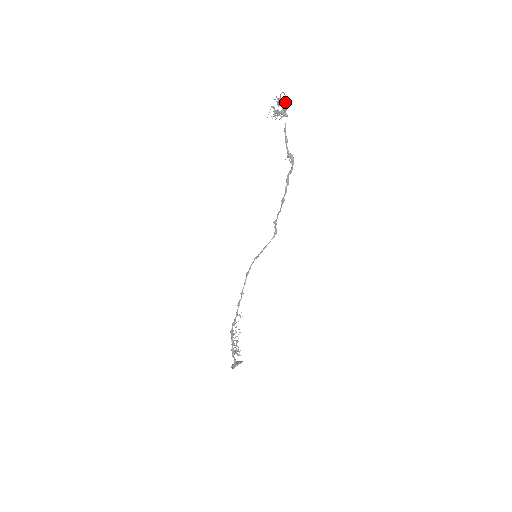
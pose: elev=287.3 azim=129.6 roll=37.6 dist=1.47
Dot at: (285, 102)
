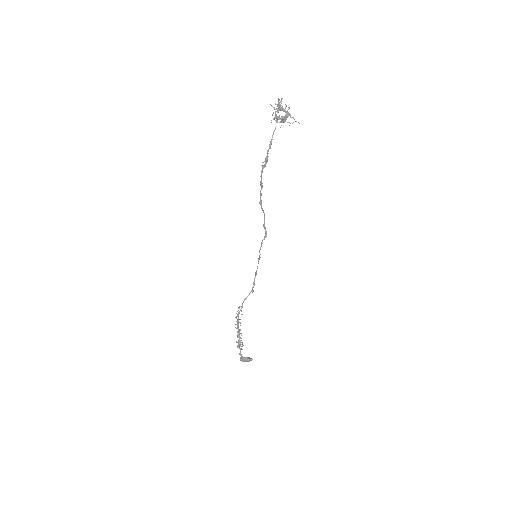
Dot at: (289, 108)
